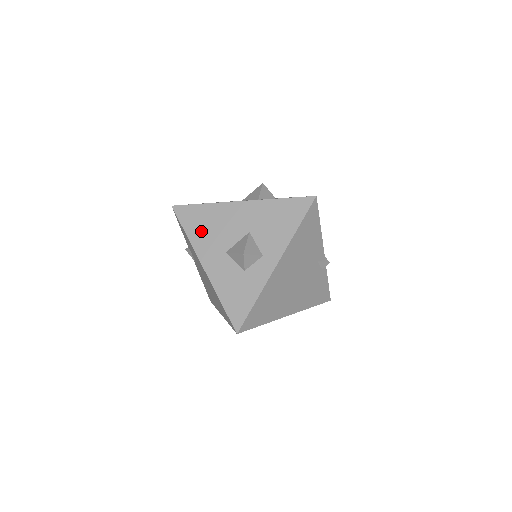
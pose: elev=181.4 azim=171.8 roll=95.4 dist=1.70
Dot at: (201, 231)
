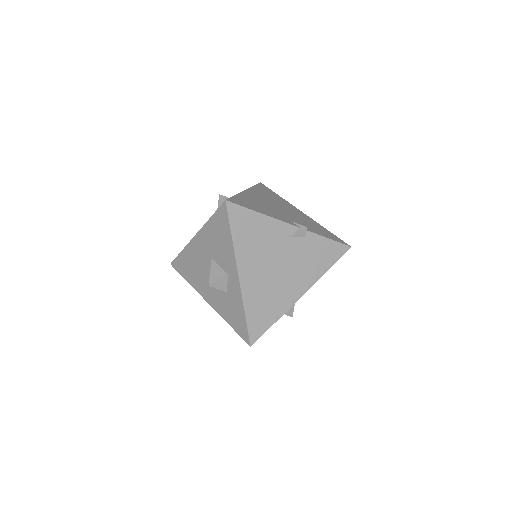
Dot at: (191, 274)
